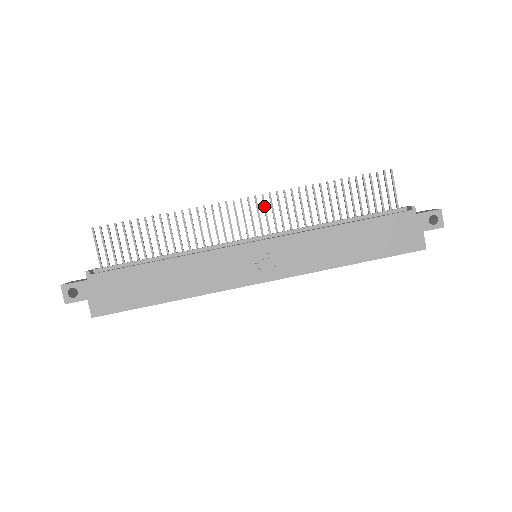
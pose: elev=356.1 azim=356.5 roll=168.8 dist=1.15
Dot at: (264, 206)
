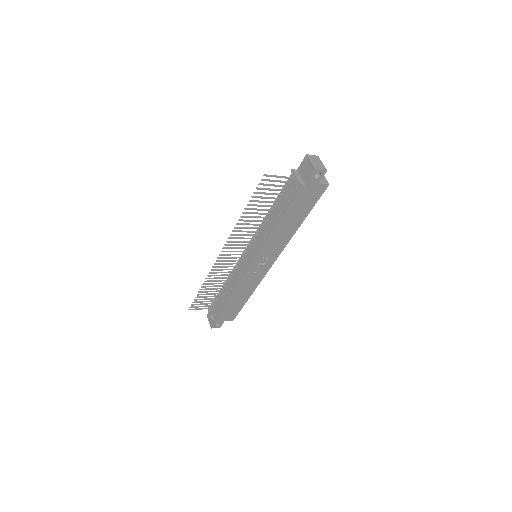
Dot at: occluded
